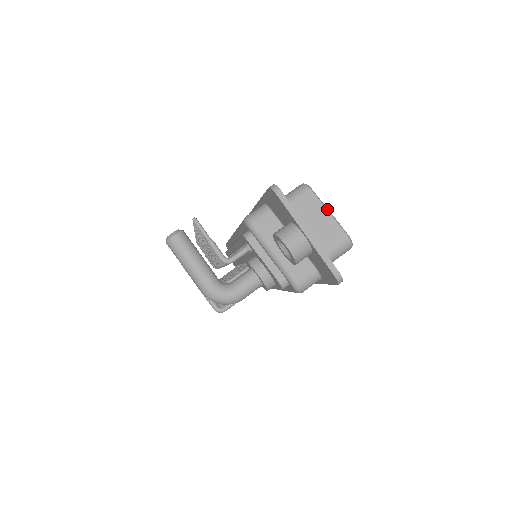
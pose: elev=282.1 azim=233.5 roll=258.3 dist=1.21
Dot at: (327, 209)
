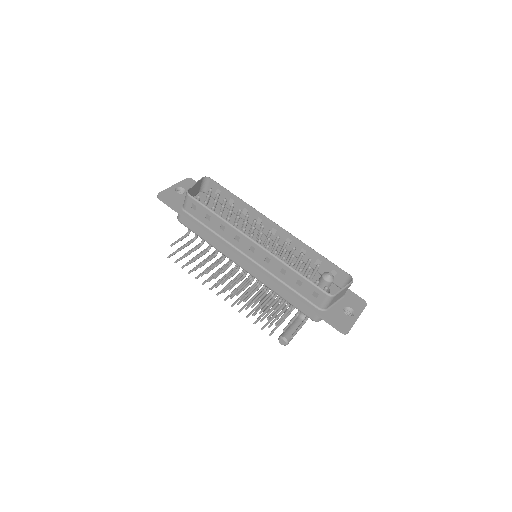
Dot at: (343, 290)
